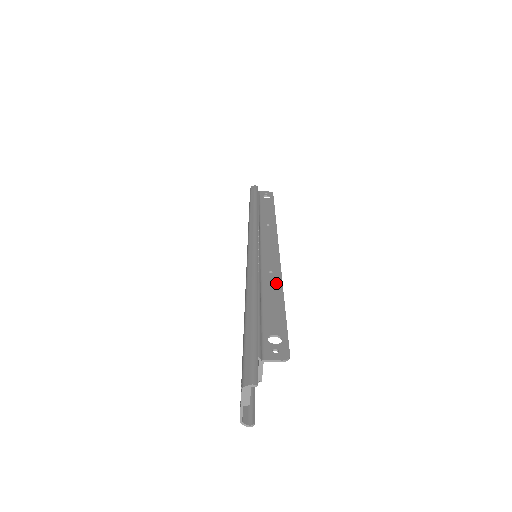
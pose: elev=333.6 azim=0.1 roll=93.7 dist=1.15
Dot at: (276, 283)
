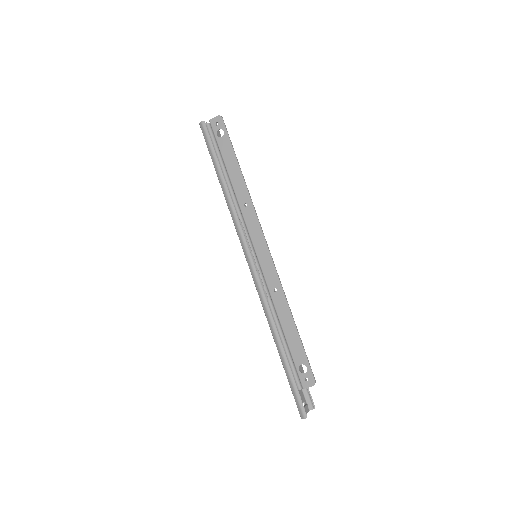
Dot at: (283, 305)
